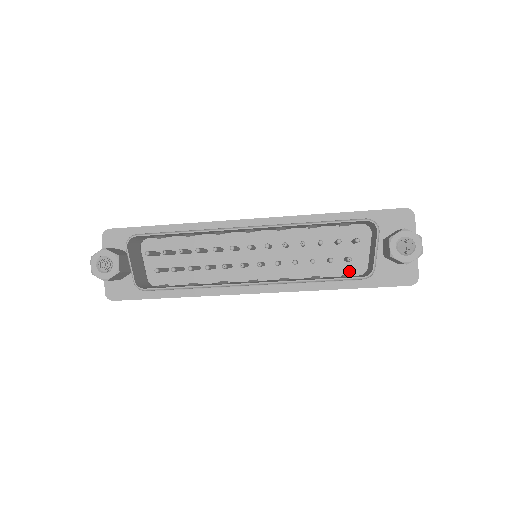
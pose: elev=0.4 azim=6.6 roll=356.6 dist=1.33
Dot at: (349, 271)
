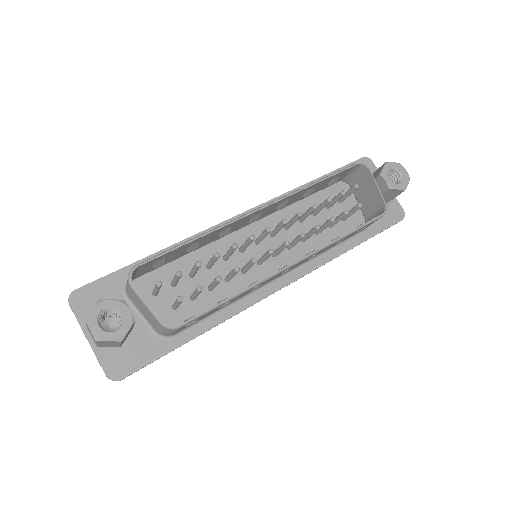
Dot at: (351, 228)
